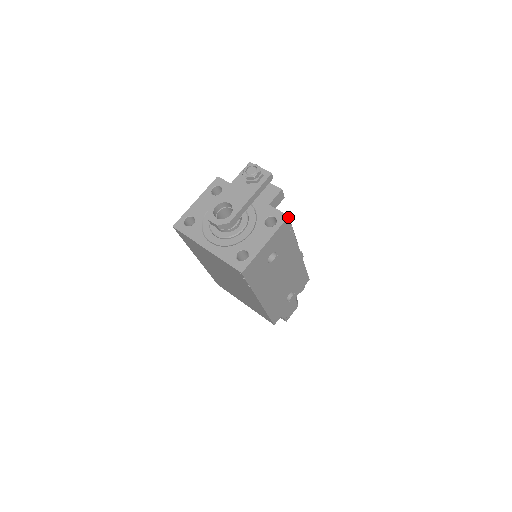
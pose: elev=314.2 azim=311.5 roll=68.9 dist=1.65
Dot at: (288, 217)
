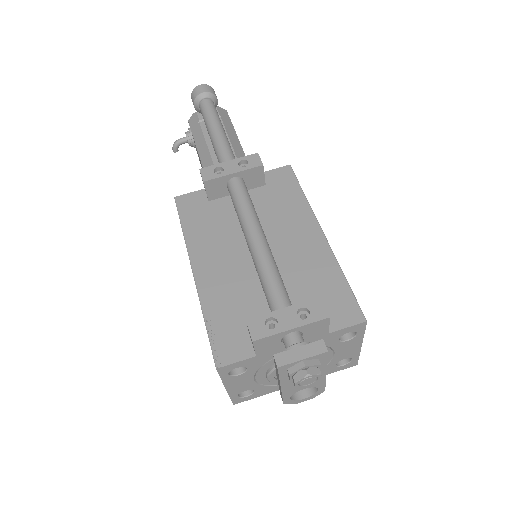
Dot at: (366, 321)
